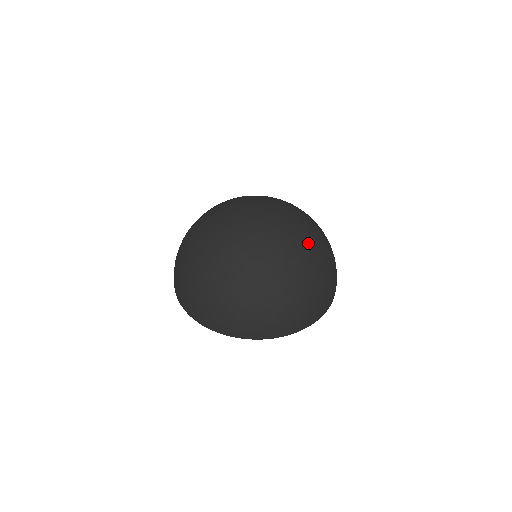
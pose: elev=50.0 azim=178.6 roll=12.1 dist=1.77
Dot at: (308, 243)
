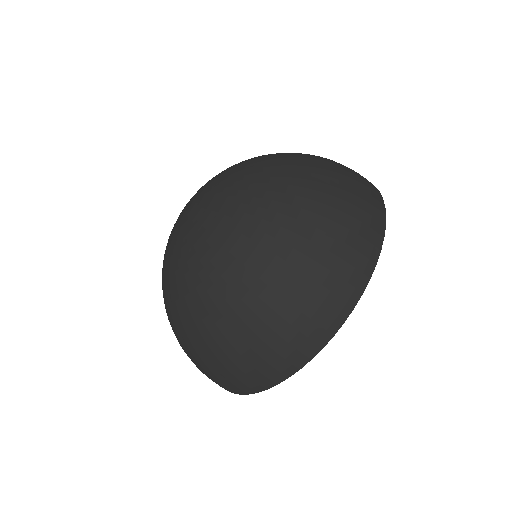
Dot at: (266, 170)
